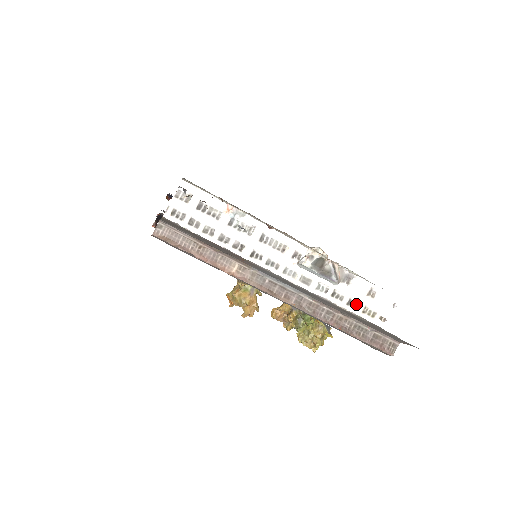
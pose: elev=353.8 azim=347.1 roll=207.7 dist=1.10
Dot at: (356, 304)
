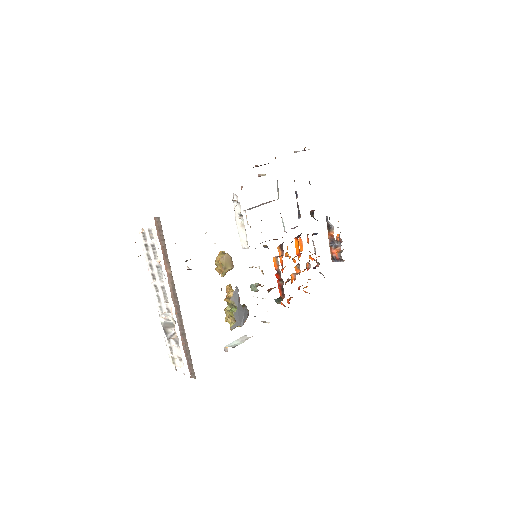
Dot at: (172, 352)
